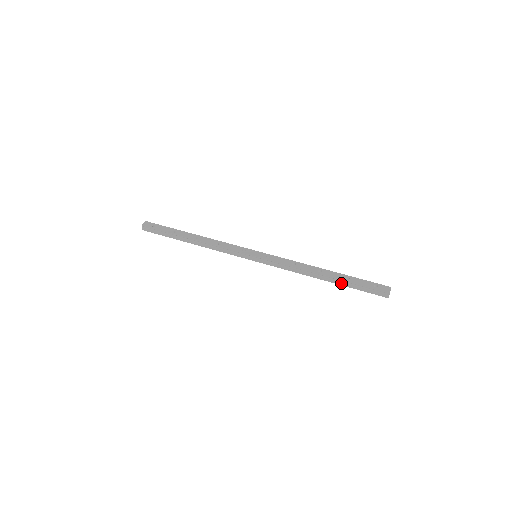
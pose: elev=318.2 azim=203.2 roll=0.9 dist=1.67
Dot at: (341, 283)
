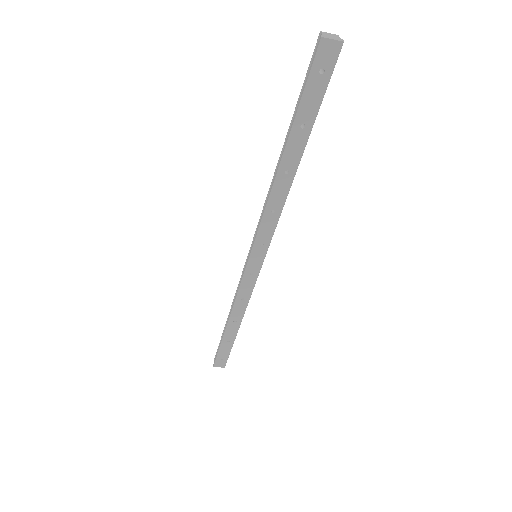
Dot at: (290, 130)
